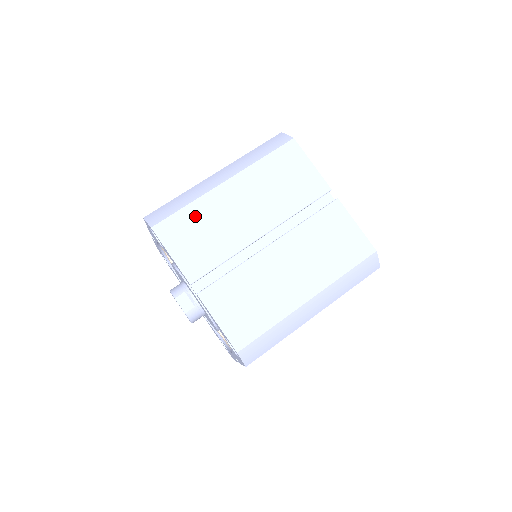
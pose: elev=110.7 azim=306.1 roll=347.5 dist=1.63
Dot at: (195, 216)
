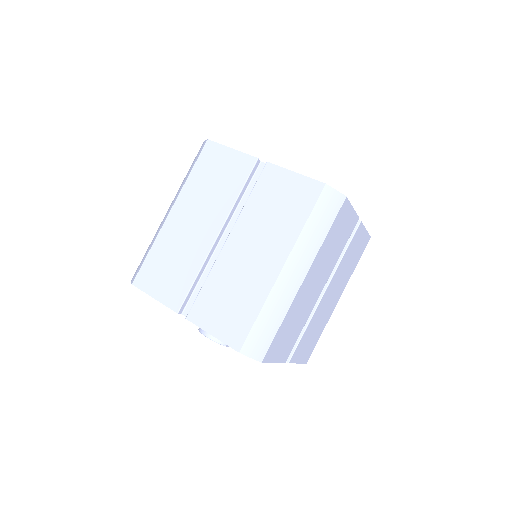
Dot at: (287, 324)
